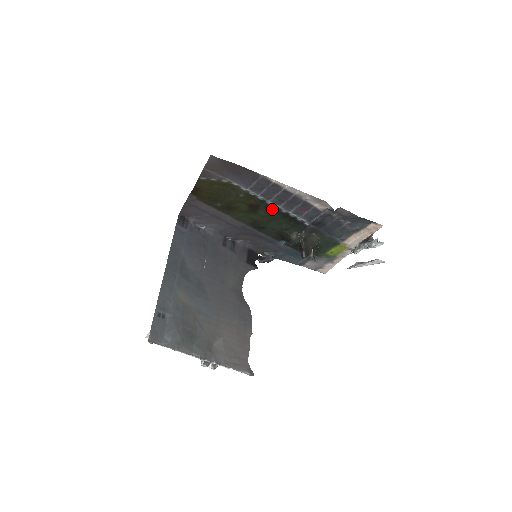
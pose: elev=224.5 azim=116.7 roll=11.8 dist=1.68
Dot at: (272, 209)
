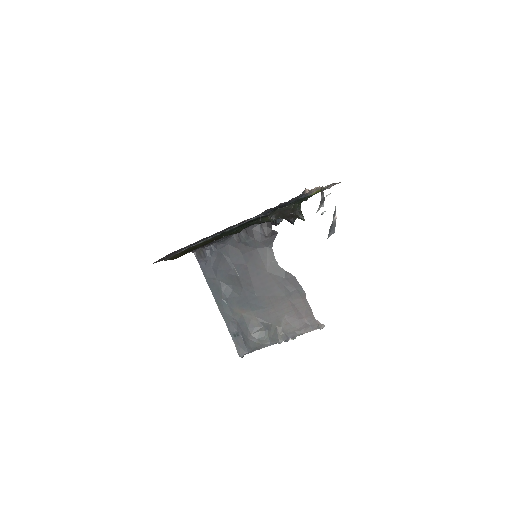
Dot at: (227, 232)
